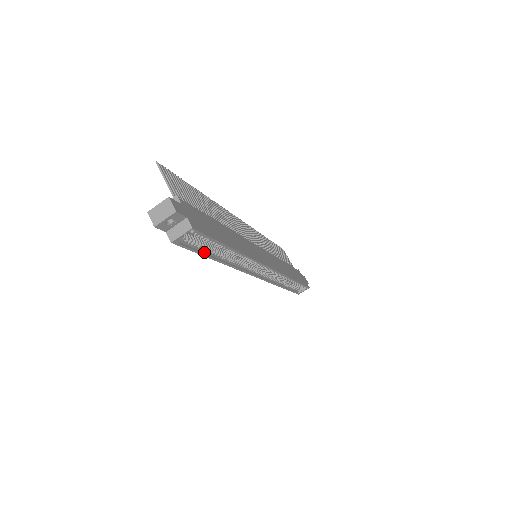
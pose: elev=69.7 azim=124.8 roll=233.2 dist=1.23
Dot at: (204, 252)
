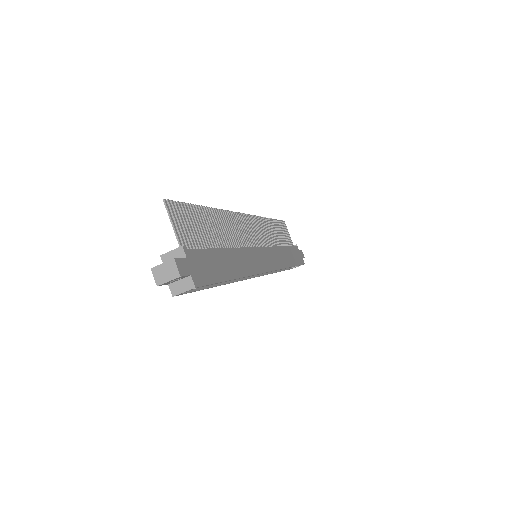
Dot at: (205, 286)
